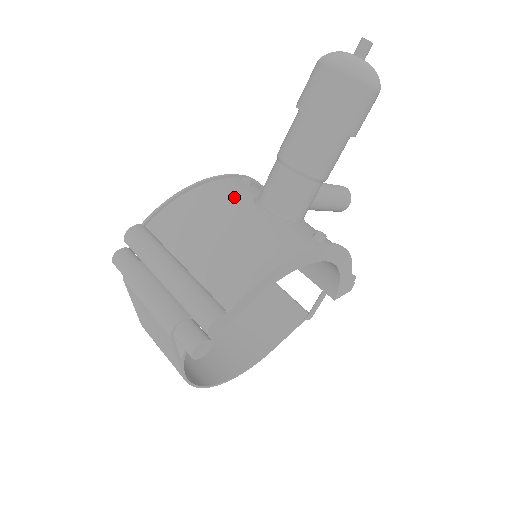
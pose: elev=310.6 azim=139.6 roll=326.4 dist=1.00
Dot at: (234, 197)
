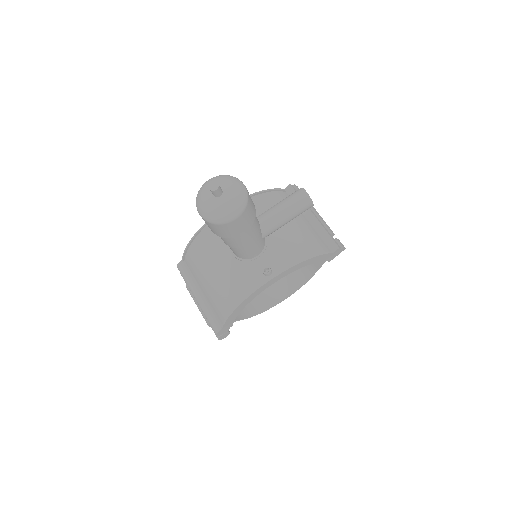
Dot at: (217, 242)
